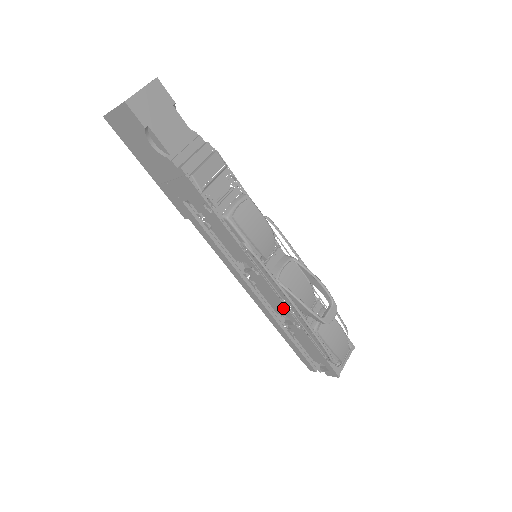
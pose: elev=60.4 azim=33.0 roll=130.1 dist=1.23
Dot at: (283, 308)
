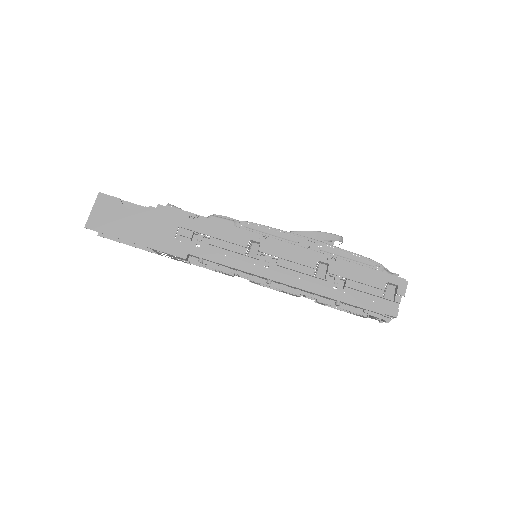
Dot at: (307, 254)
